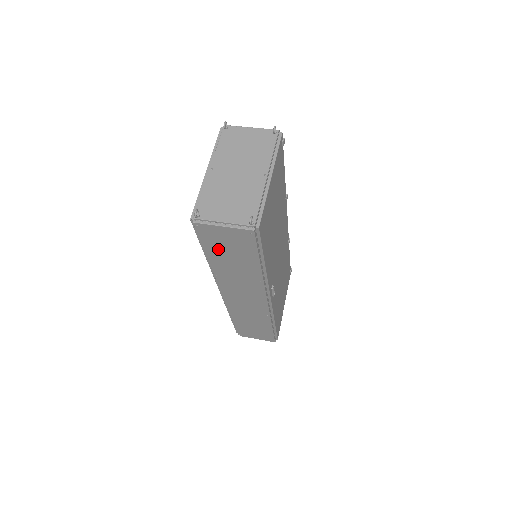
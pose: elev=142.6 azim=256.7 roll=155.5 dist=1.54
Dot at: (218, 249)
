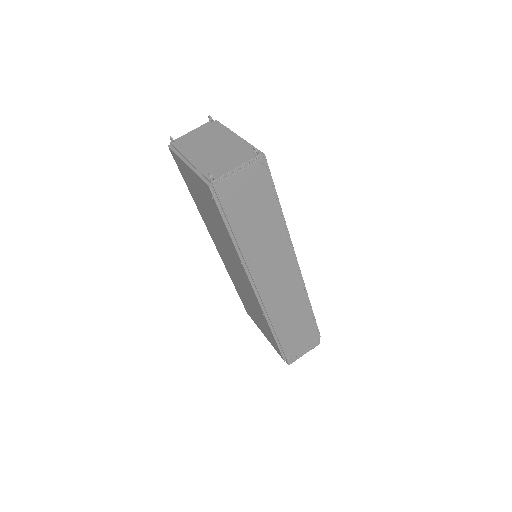
Dot at: (241, 213)
